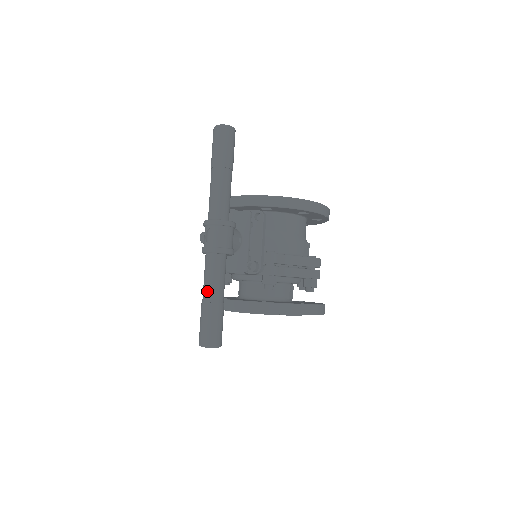
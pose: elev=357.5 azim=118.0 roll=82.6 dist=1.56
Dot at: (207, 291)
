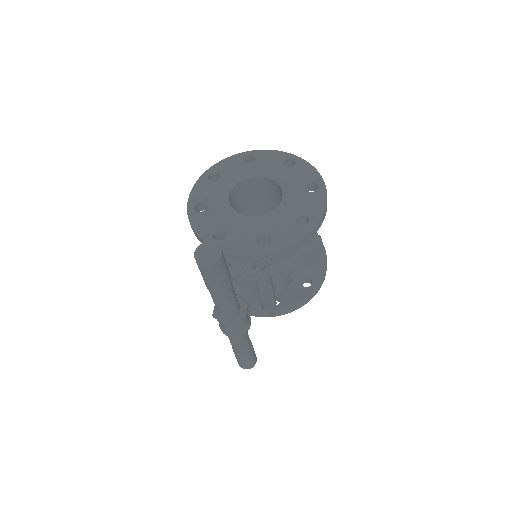
Dot at: (237, 350)
